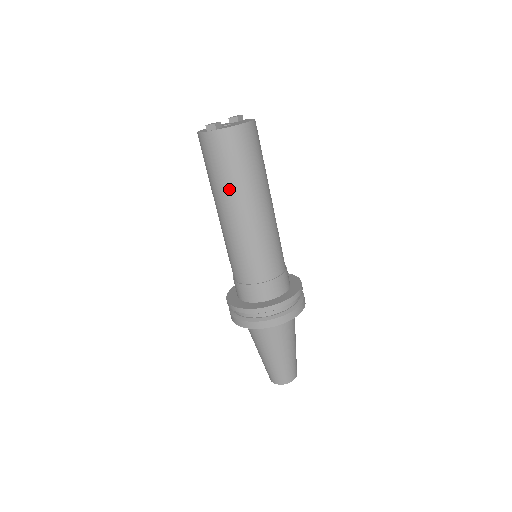
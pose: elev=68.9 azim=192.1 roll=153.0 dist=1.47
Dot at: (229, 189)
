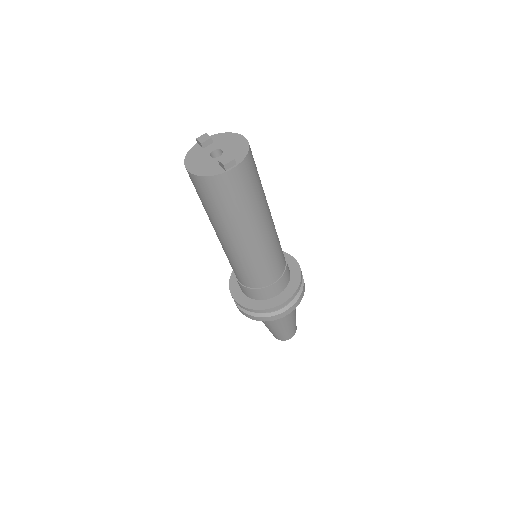
Dot at: (254, 214)
